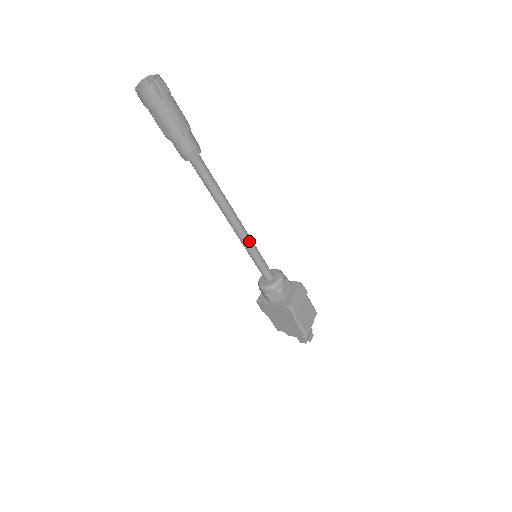
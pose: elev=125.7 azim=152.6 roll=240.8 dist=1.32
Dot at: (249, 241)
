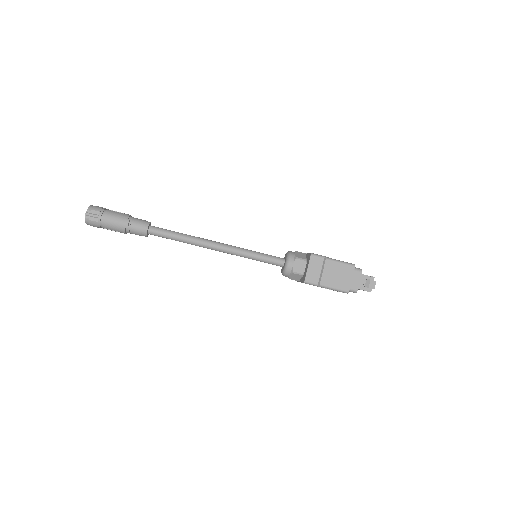
Dot at: (237, 252)
